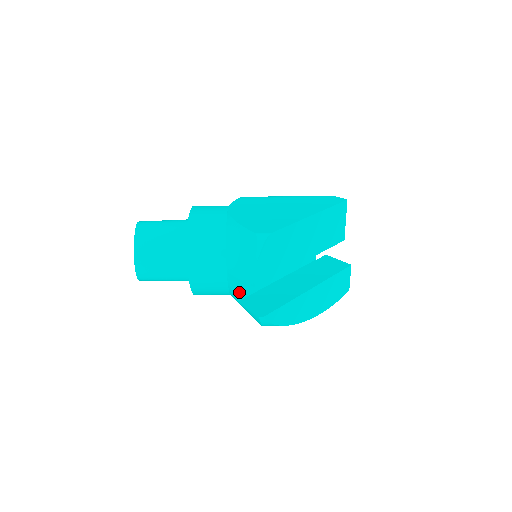
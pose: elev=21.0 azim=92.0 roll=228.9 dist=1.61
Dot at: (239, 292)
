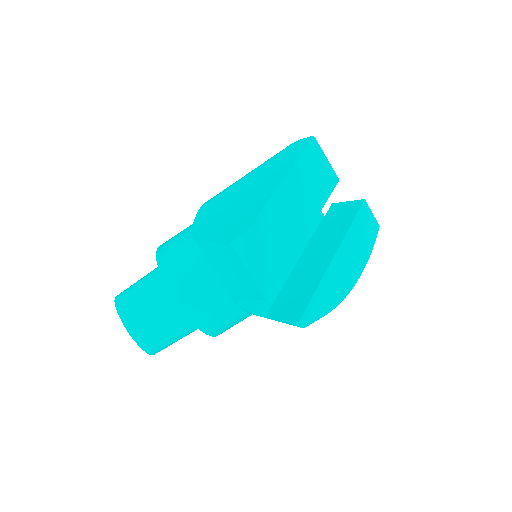
Dot at: (259, 308)
